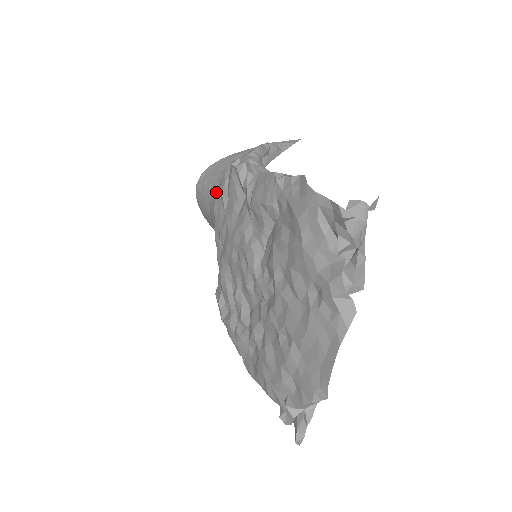
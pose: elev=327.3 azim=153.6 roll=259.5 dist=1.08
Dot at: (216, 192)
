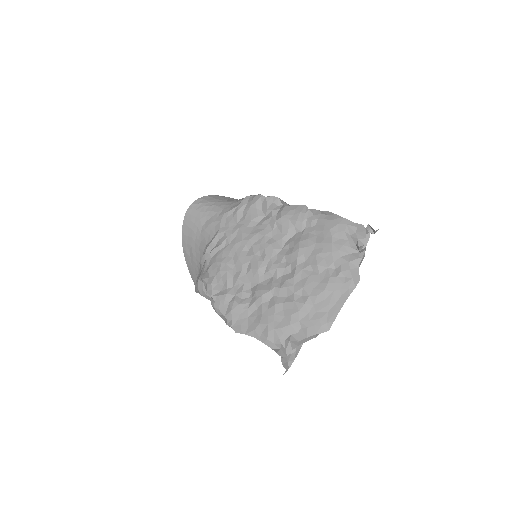
Dot at: (224, 211)
